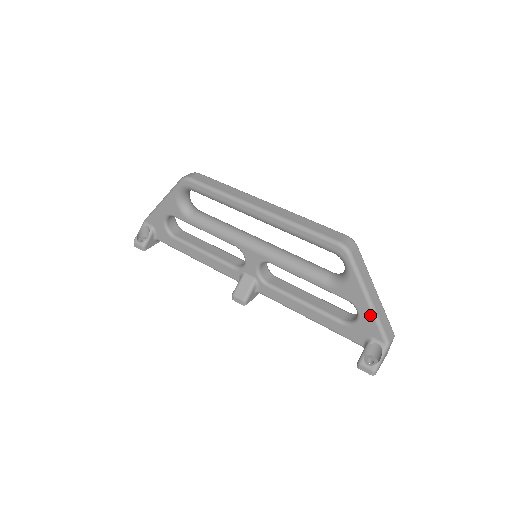
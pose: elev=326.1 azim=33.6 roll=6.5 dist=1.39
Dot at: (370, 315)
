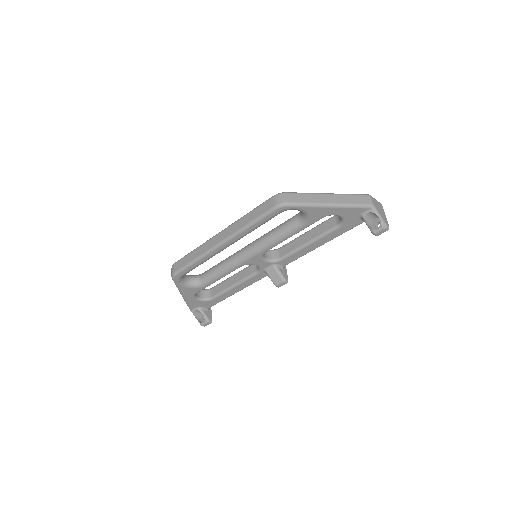
Dot at: (342, 209)
